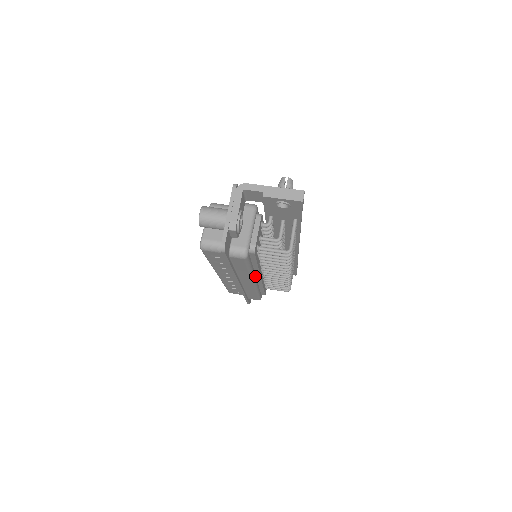
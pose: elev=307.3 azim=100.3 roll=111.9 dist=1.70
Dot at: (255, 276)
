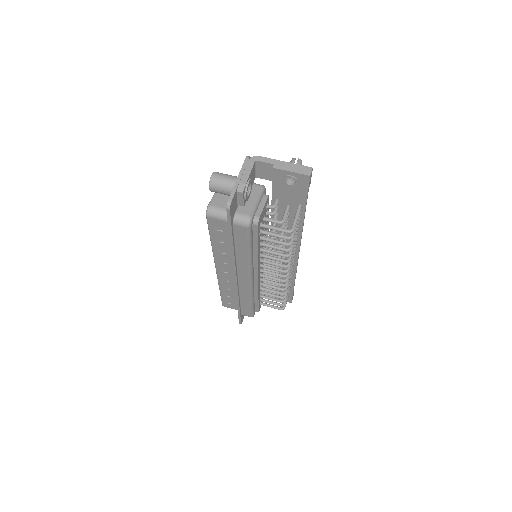
Dot at: (253, 270)
